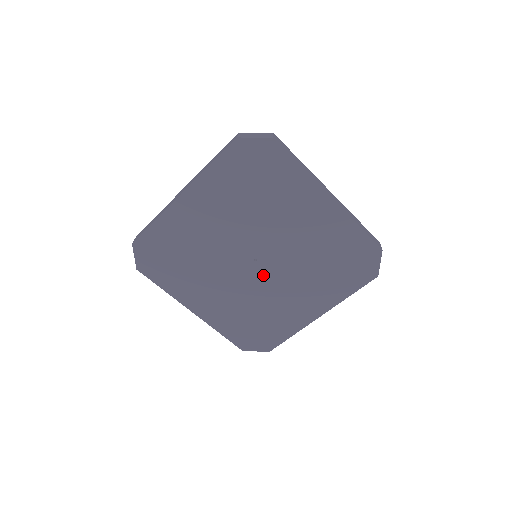
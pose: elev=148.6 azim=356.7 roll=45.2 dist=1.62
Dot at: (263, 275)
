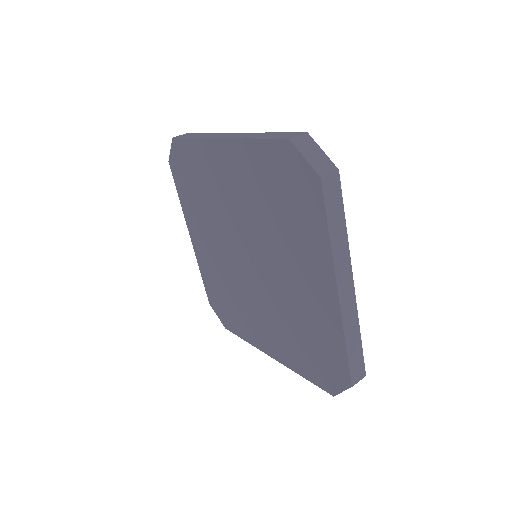
Dot at: (248, 277)
